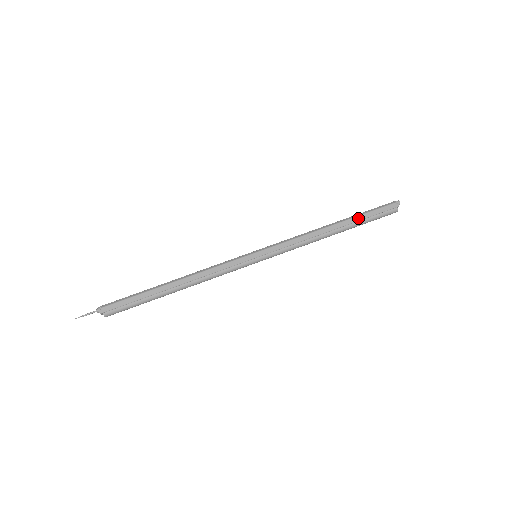
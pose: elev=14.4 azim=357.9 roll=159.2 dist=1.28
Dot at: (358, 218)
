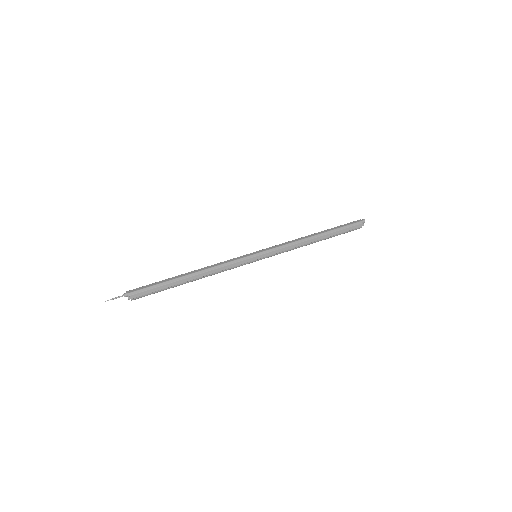
Dot at: (335, 233)
